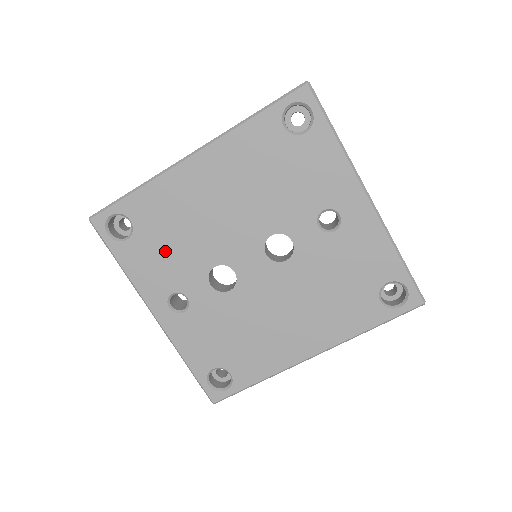
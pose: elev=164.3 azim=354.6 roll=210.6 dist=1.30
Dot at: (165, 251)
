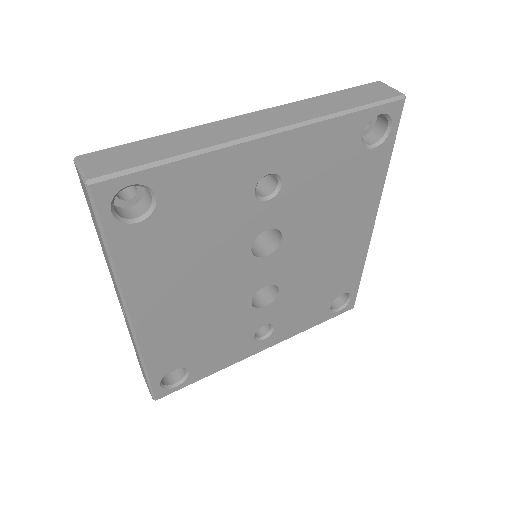
Dot at: (215, 343)
